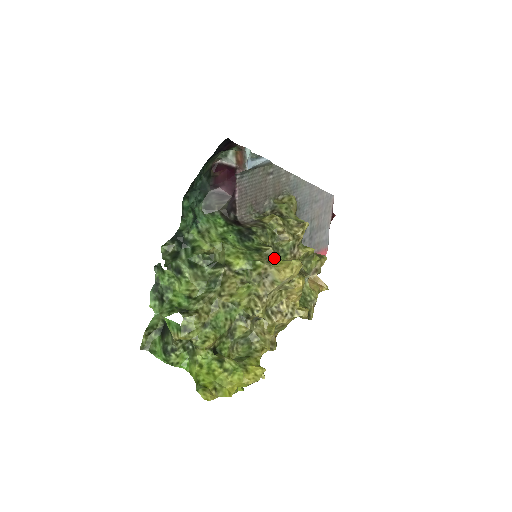
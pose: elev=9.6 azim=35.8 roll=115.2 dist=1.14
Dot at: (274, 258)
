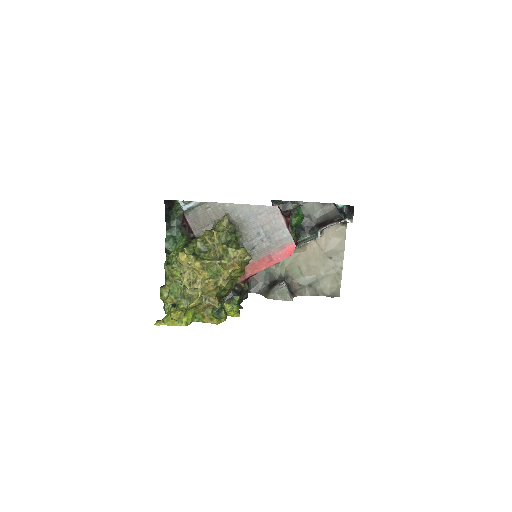
Dot at: occluded
